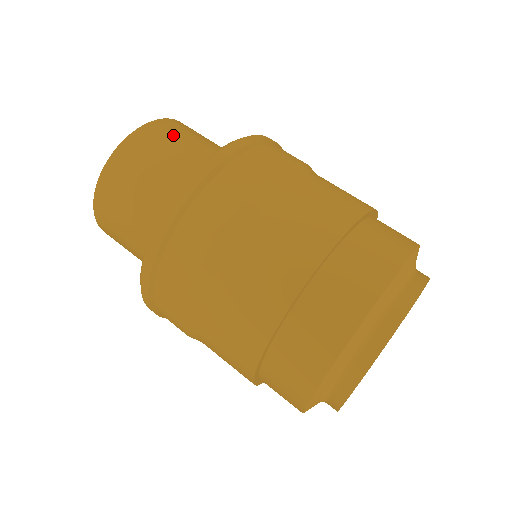
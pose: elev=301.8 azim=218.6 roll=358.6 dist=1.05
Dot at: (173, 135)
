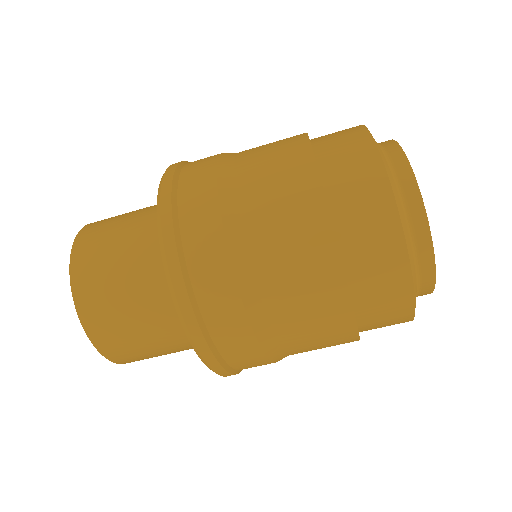
Dot at: (100, 264)
